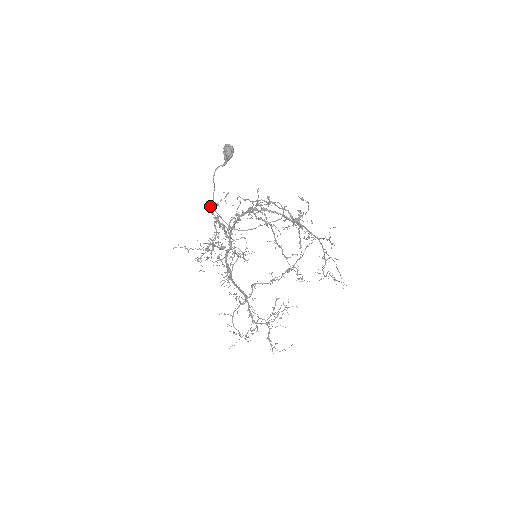
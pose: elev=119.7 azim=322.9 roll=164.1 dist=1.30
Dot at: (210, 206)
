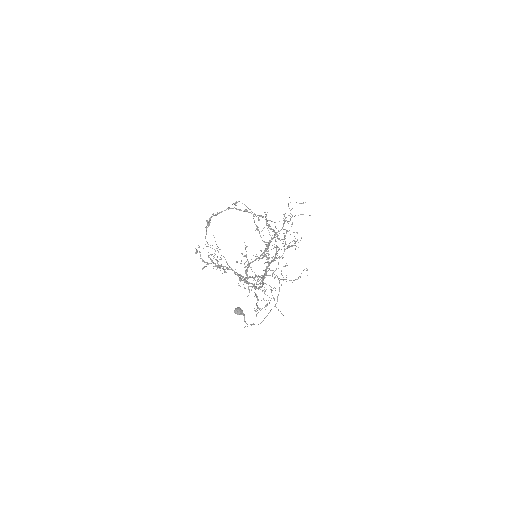
Dot at: occluded
